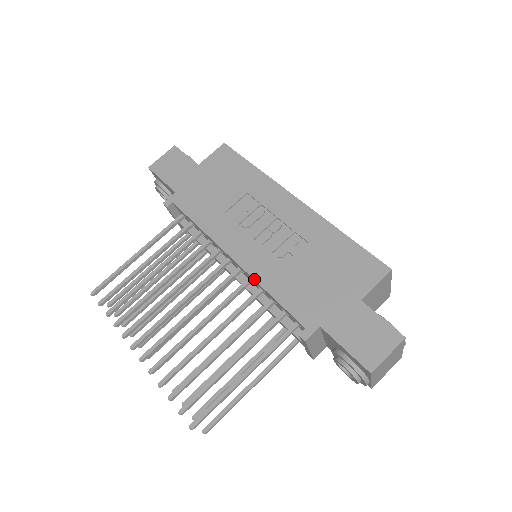
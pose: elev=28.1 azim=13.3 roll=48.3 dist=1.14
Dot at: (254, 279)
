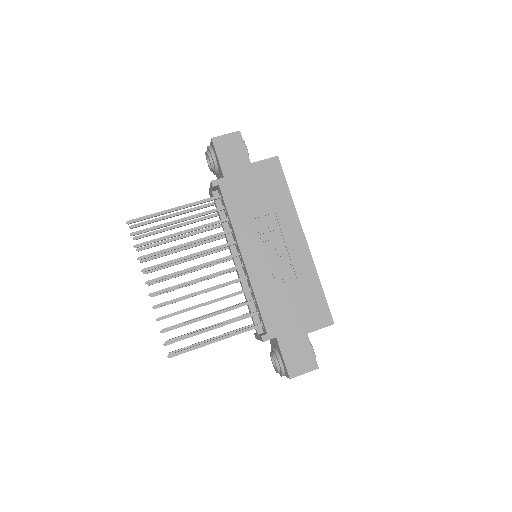
Dot at: (251, 283)
